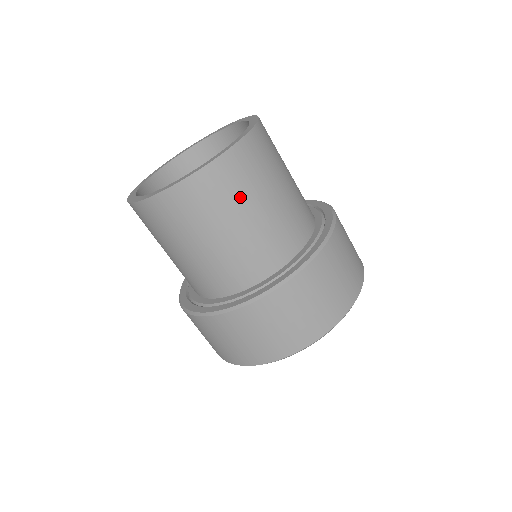
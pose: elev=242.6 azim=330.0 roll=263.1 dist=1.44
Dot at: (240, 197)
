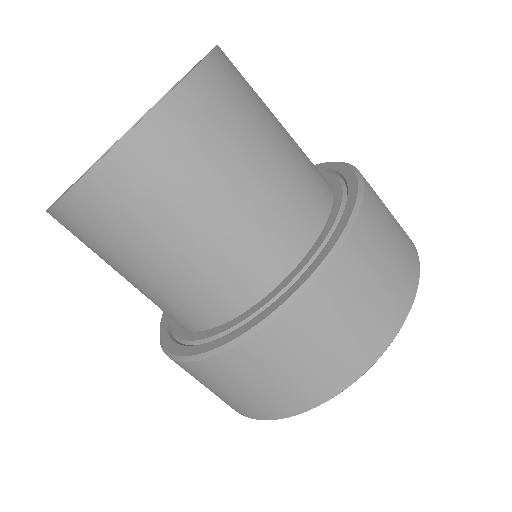
Dot at: (194, 179)
